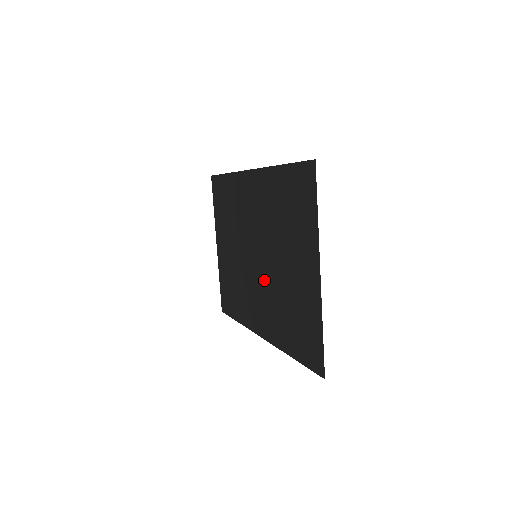
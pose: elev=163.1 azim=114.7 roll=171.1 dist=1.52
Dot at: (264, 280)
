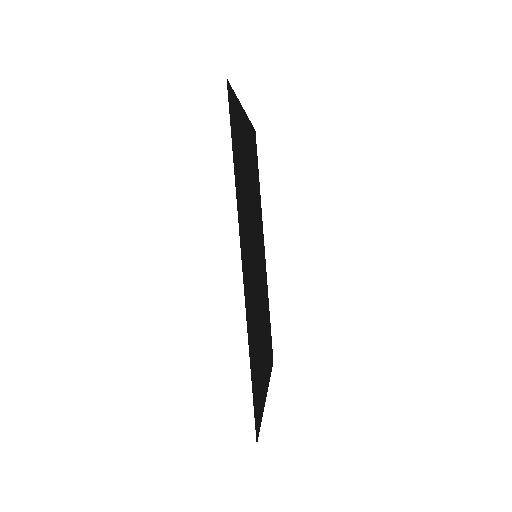
Dot at: (251, 238)
